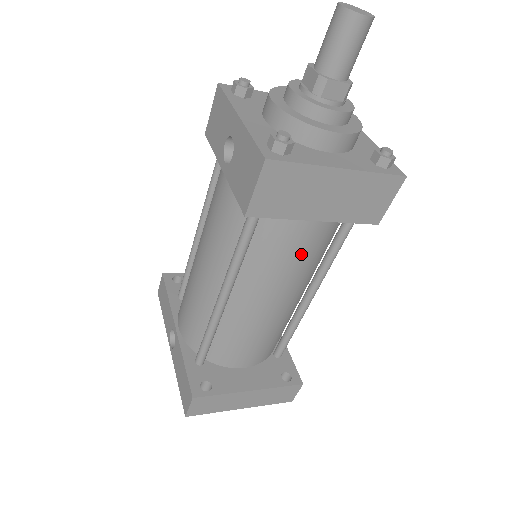
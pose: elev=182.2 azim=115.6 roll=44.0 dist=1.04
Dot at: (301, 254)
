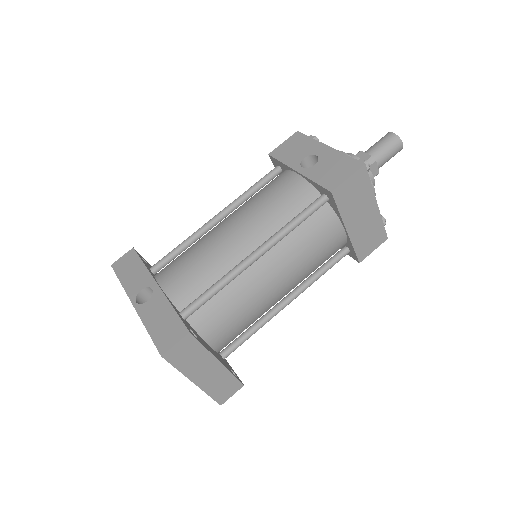
Dot at: (320, 252)
